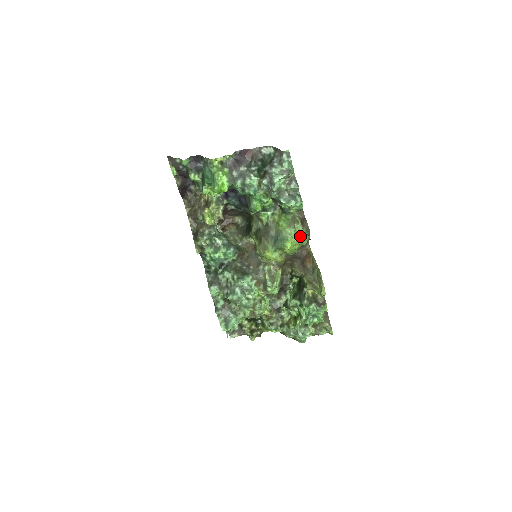
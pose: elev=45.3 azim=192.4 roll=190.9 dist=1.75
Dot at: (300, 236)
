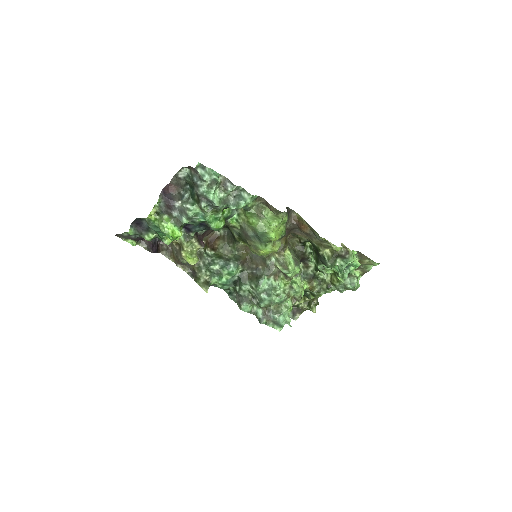
Dot at: (275, 220)
